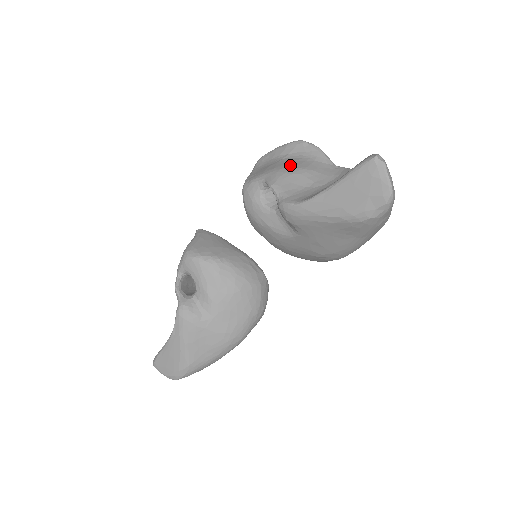
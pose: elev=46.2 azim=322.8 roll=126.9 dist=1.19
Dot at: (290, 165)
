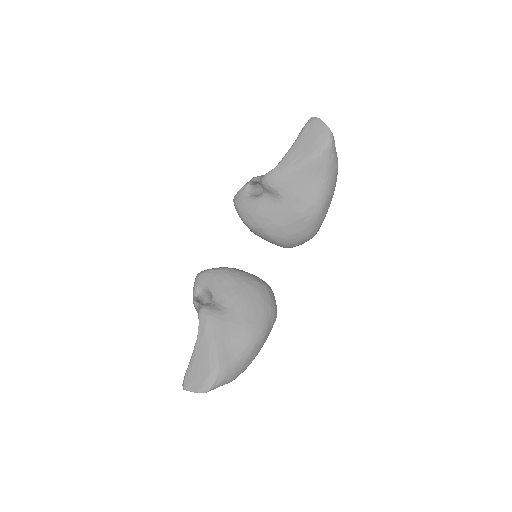
Dot at: occluded
